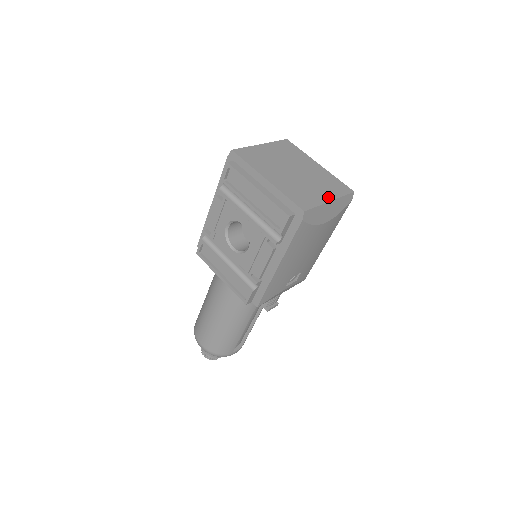
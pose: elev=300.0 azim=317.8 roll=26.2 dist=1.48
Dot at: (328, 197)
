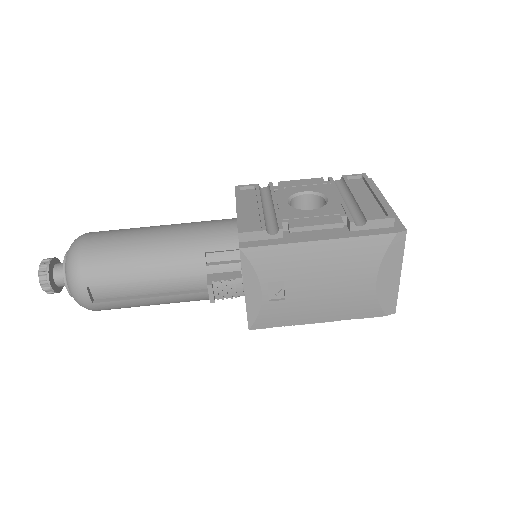
Dot at: occluded
